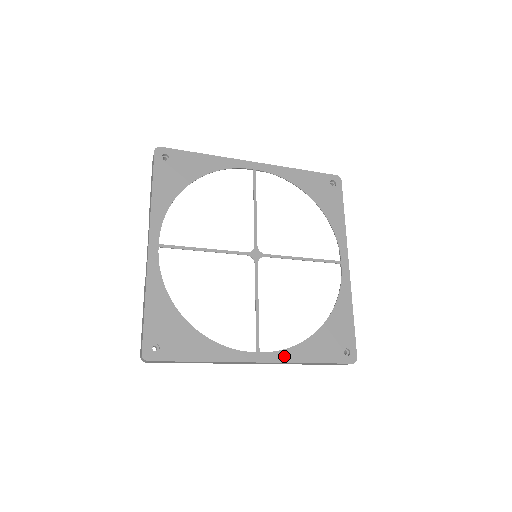
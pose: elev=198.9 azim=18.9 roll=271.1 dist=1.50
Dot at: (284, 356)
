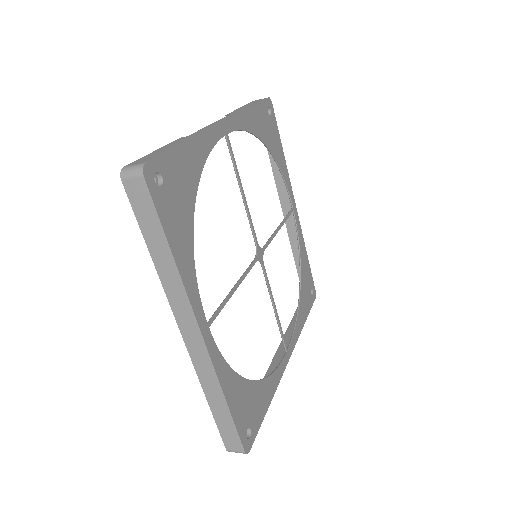
Dot at: (218, 362)
